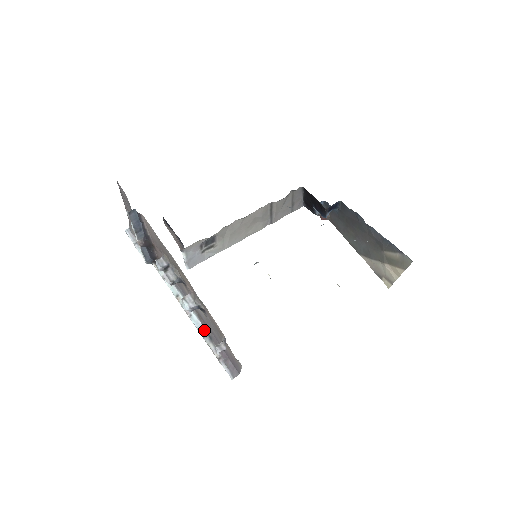
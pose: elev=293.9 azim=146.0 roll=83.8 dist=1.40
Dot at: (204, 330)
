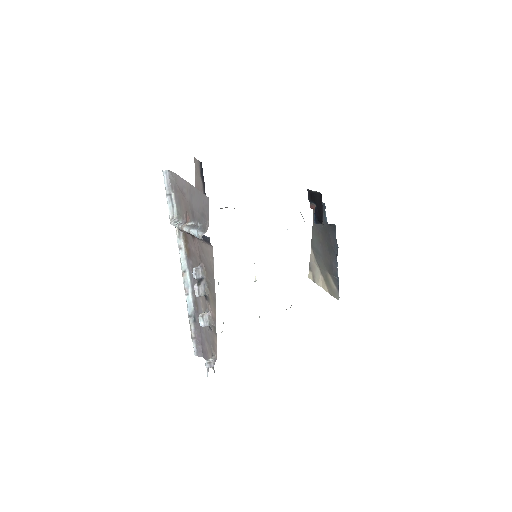
Dot at: (193, 312)
